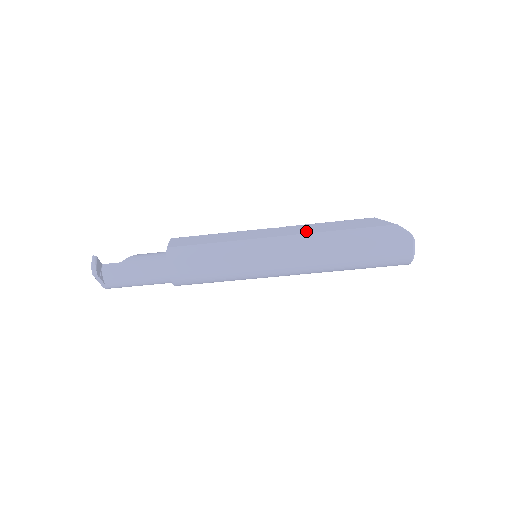
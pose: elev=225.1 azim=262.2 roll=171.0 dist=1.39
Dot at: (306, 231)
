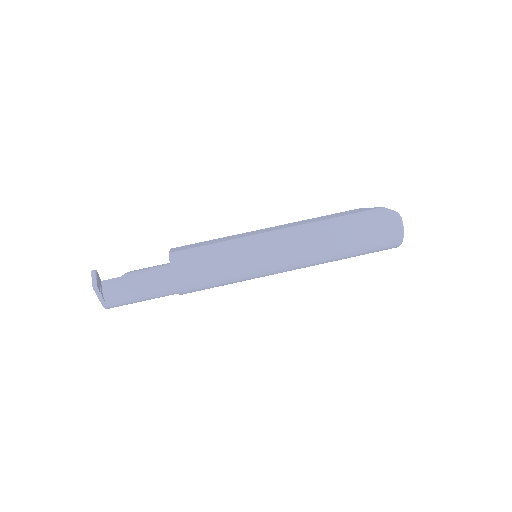
Dot at: (301, 223)
